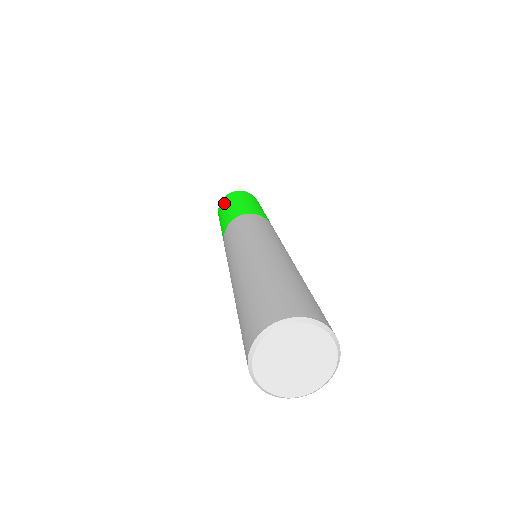
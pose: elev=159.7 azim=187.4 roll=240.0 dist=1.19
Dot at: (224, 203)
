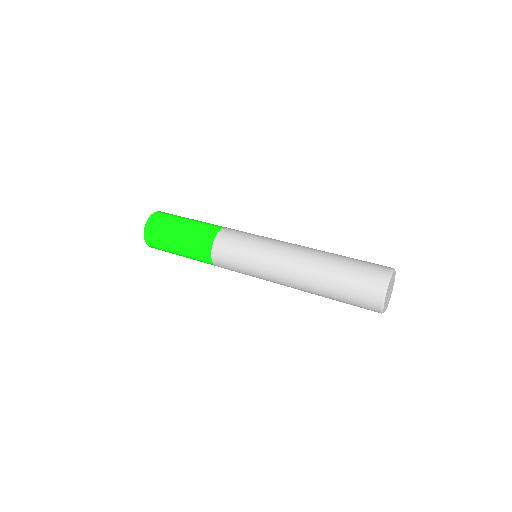
Dot at: (159, 236)
